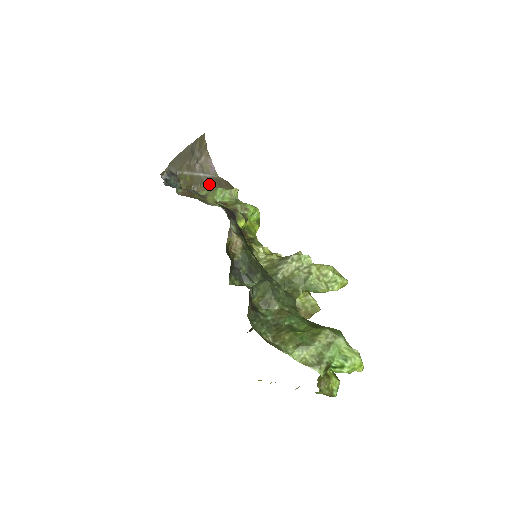
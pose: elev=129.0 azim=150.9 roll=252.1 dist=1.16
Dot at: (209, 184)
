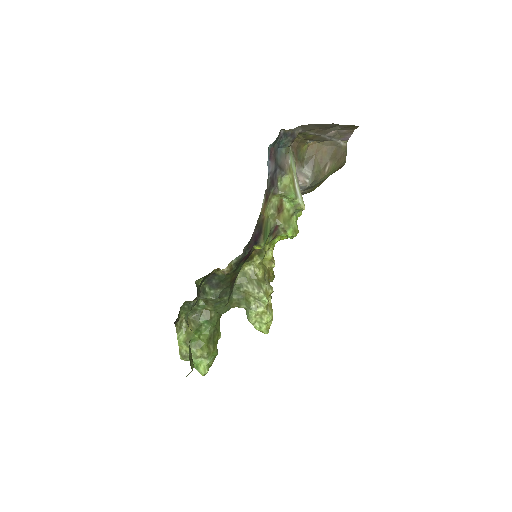
Dot at: (328, 147)
